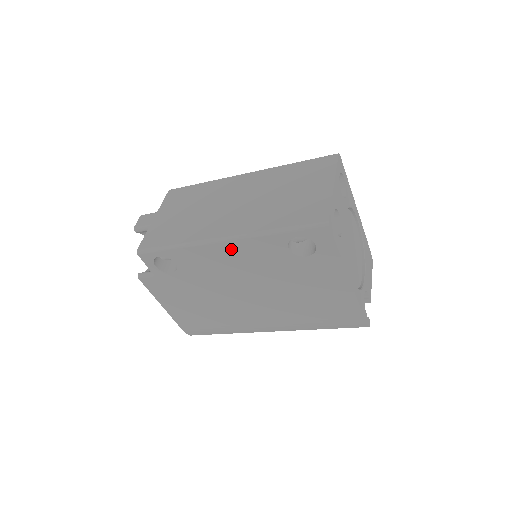
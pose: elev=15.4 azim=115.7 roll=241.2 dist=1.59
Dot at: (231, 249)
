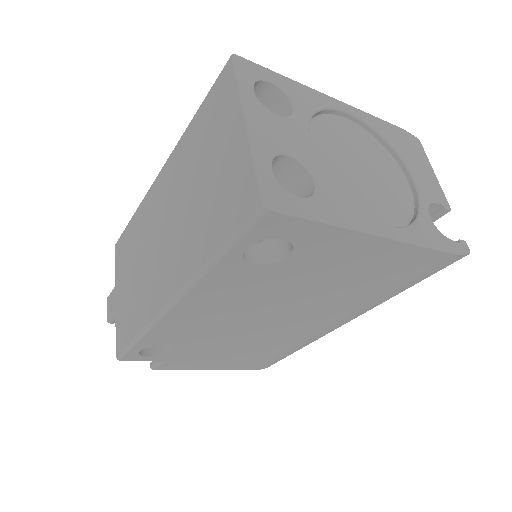
Dot at: (193, 305)
